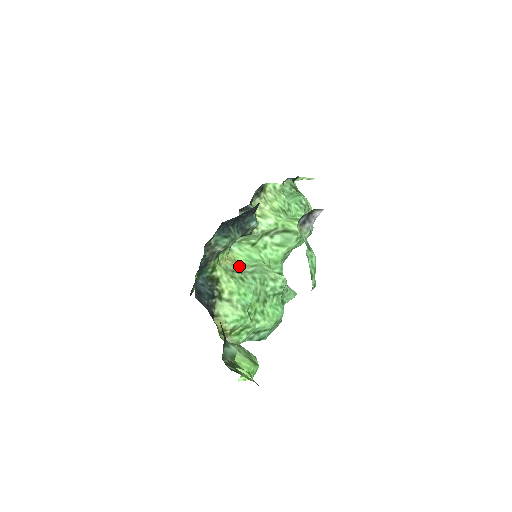
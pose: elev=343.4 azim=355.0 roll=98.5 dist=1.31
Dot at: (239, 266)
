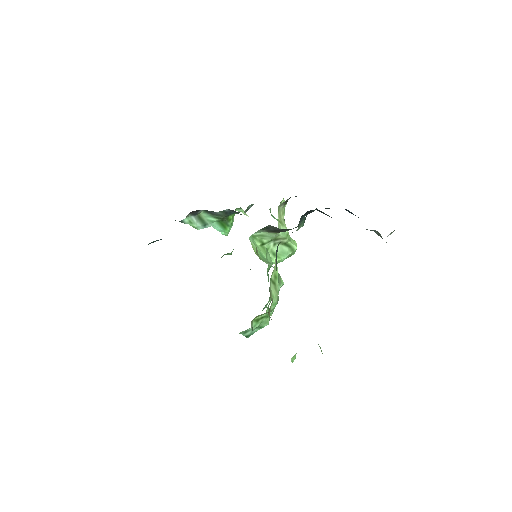
Dot at: occluded
